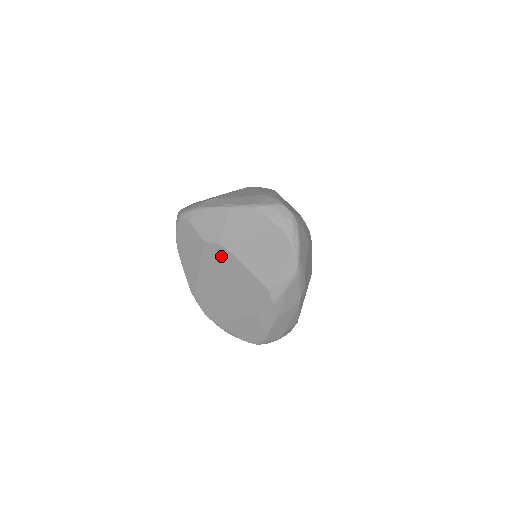
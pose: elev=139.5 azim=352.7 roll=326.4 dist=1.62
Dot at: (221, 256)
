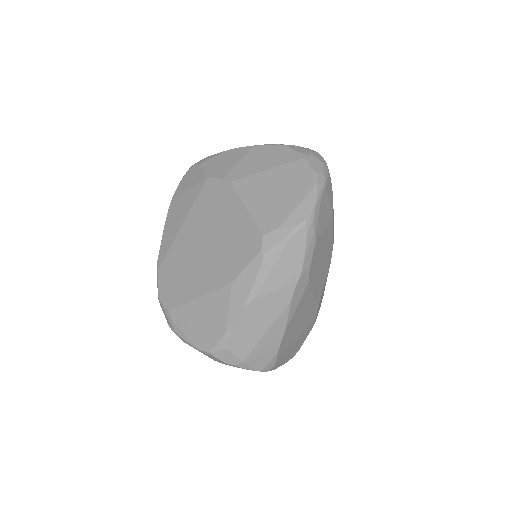
Dot at: (220, 196)
